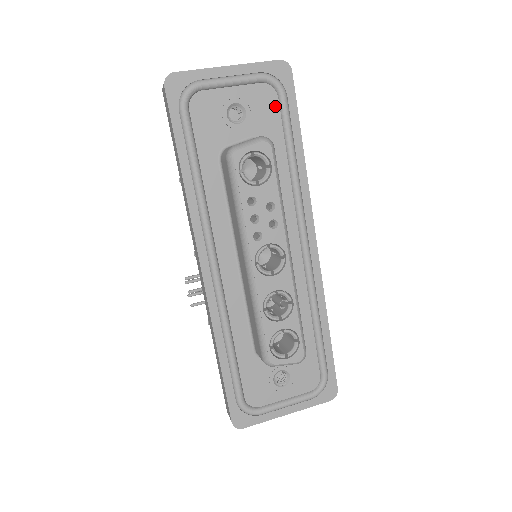
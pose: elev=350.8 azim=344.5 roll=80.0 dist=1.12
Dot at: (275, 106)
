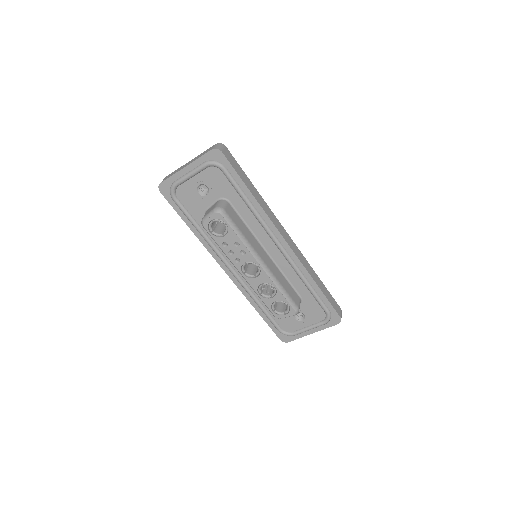
Dot at: (222, 177)
